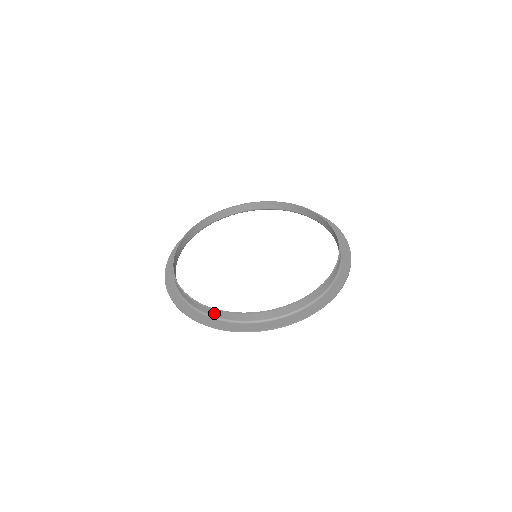
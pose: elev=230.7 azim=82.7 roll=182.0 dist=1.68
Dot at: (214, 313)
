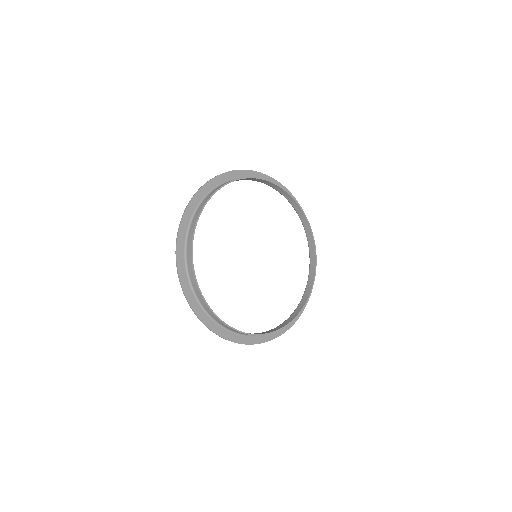
Dot at: (212, 315)
